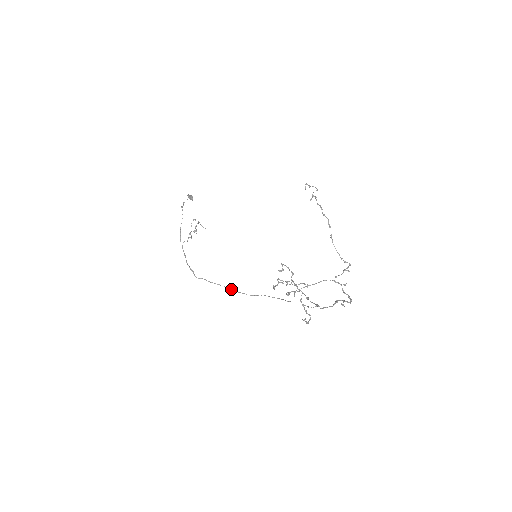
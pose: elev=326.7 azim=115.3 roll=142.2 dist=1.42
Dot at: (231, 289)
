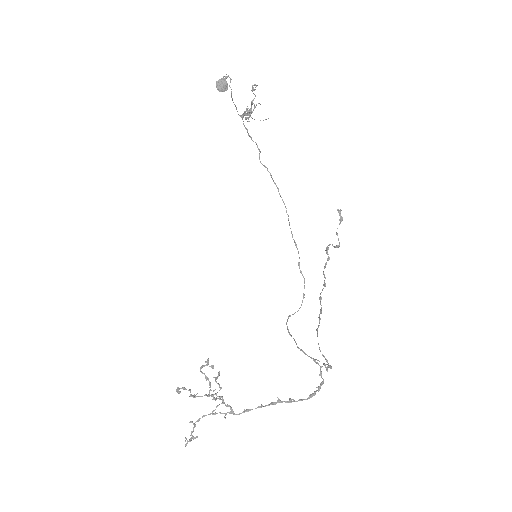
Dot at: (285, 207)
